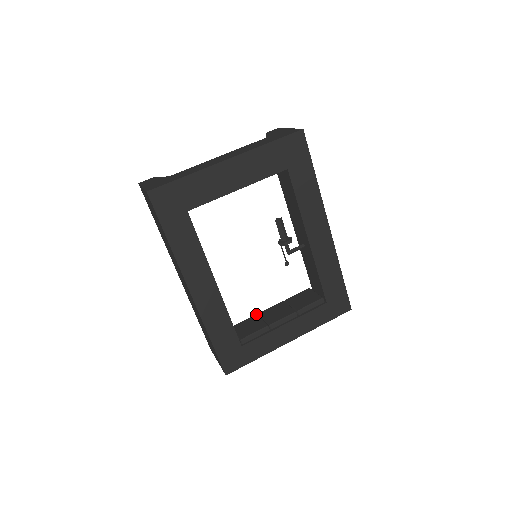
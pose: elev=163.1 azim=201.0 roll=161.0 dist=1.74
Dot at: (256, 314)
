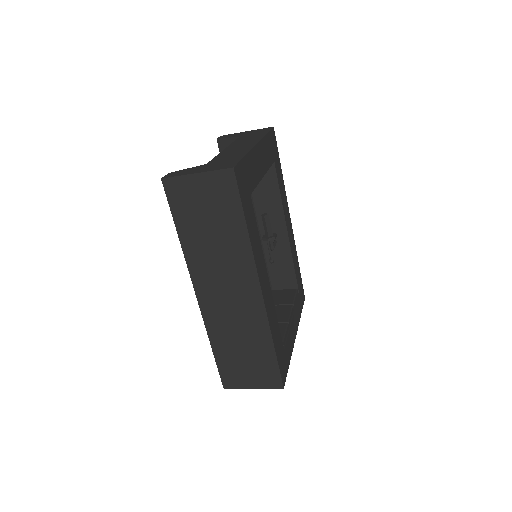
Dot at: occluded
